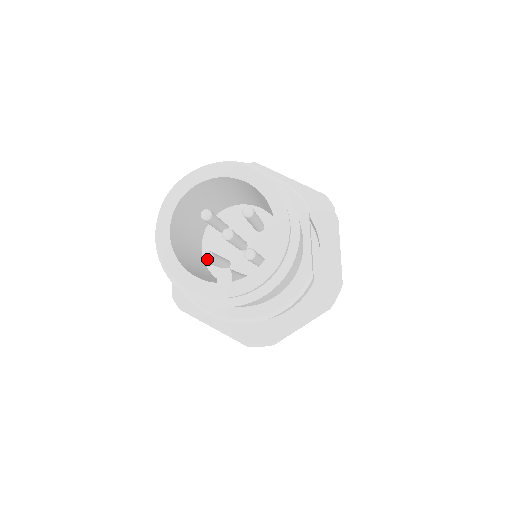
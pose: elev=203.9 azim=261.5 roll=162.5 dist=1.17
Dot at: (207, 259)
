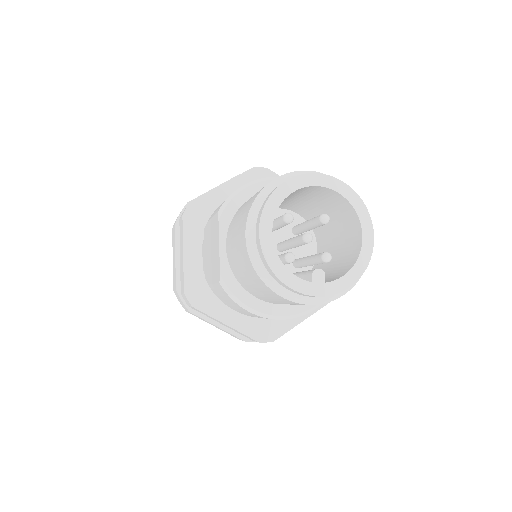
Dot at: (292, 260)
